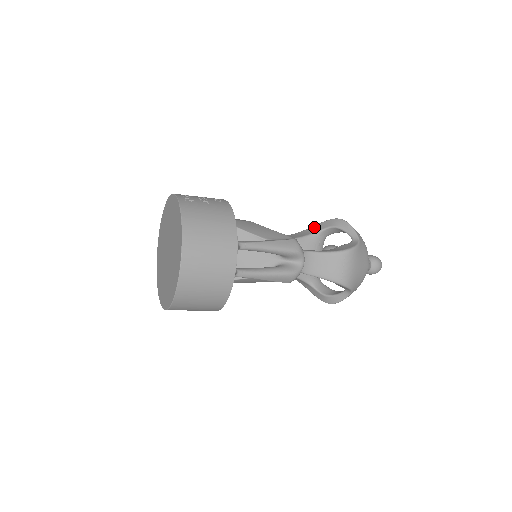
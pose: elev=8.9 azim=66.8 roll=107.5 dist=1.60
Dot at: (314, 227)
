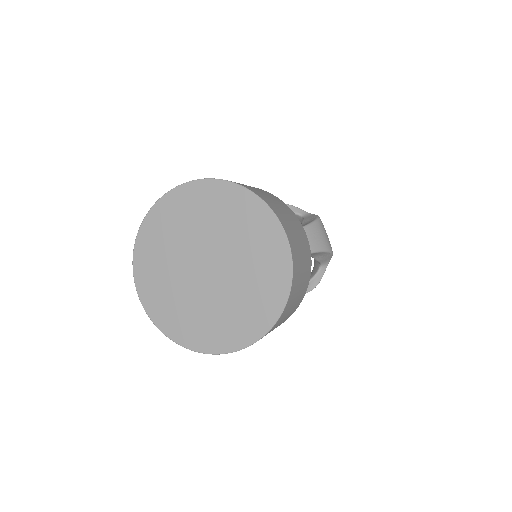
Dot at: occluded
